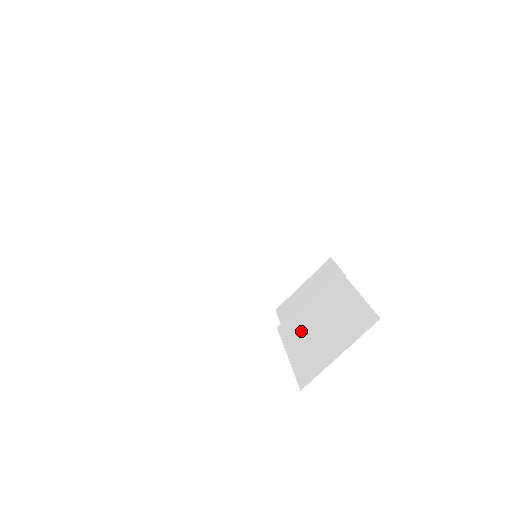
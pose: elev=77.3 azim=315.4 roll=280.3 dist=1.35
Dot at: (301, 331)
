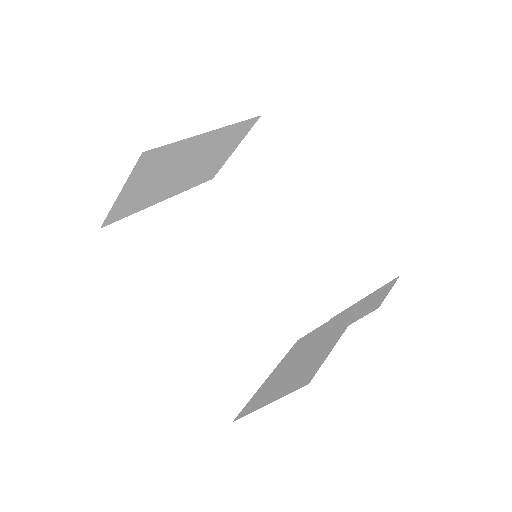
Dot at: (293, 356)
